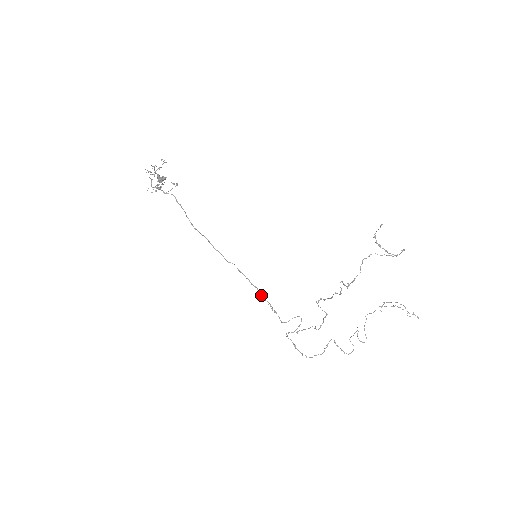
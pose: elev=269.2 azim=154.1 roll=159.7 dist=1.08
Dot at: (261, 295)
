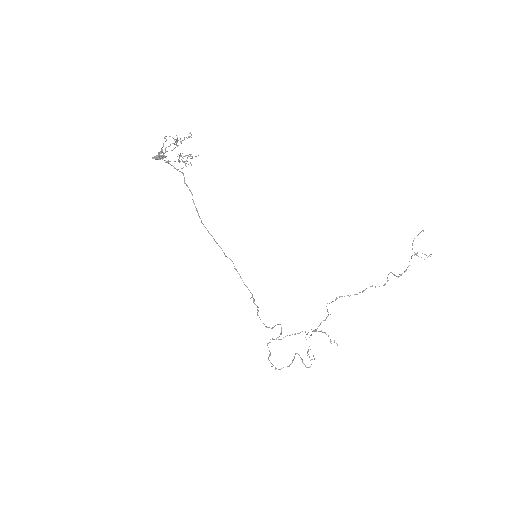
Dot at: occluded
